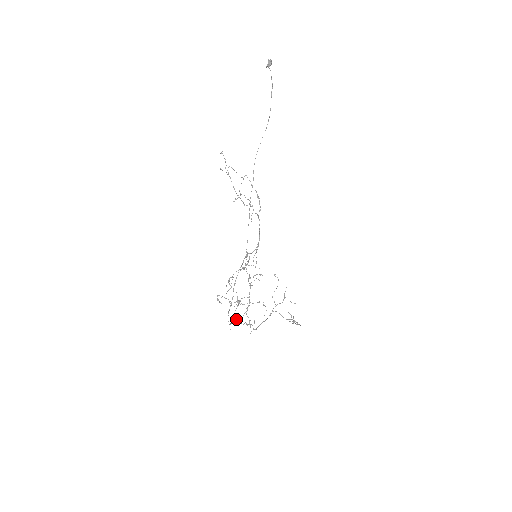
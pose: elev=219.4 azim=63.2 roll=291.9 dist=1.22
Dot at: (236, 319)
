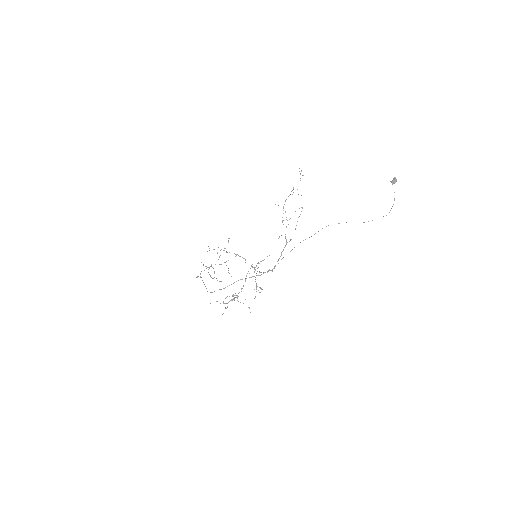
Dot at: (223, 302)
